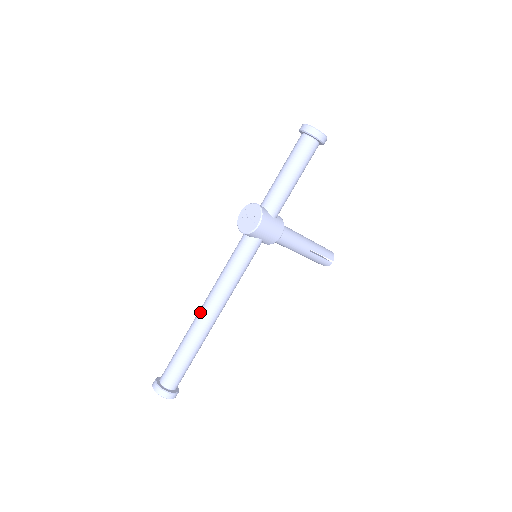
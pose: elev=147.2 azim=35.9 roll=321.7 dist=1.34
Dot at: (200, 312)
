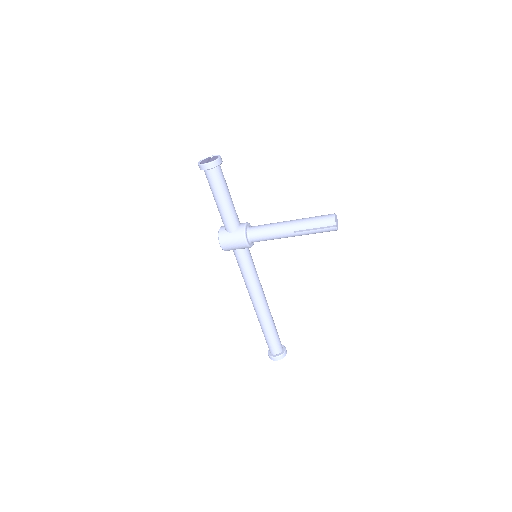
Dot at: occluded
